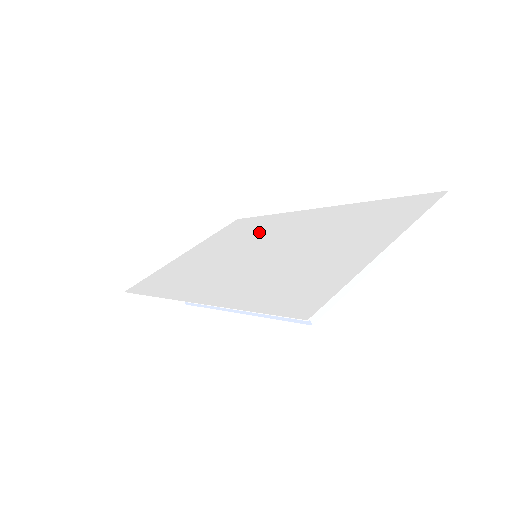
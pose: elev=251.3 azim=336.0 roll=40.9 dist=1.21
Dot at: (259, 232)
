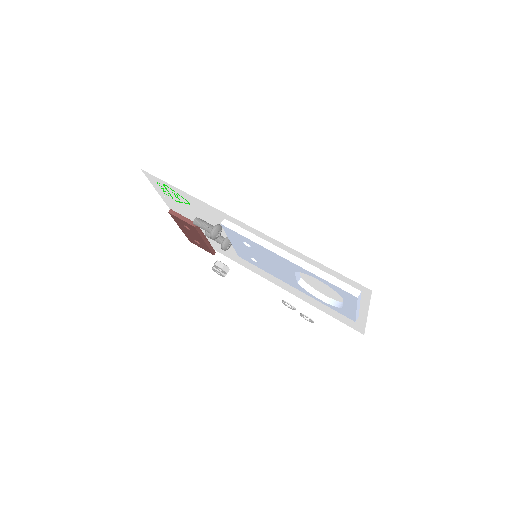
Dot at: occluded
